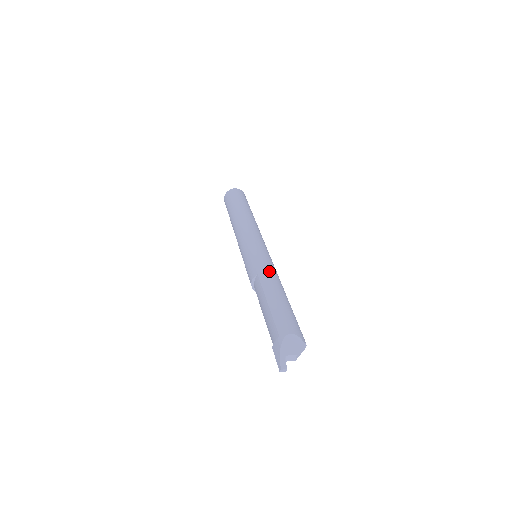
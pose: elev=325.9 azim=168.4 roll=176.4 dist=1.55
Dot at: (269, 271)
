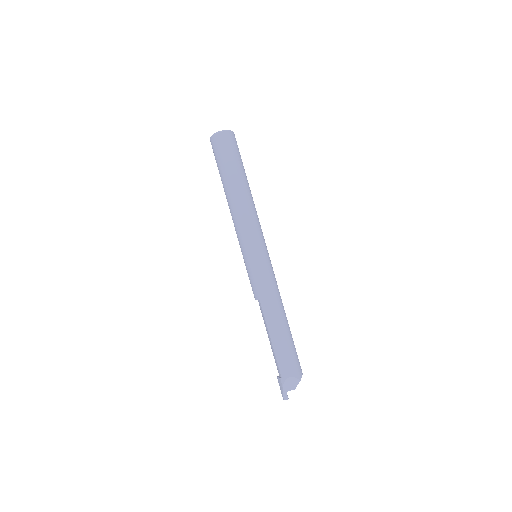
Dot at: (269, 298)
